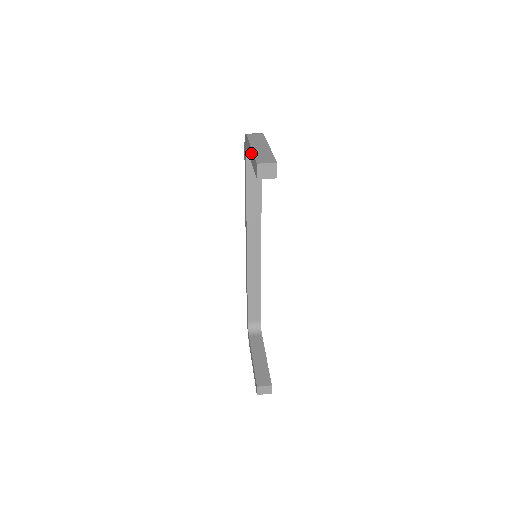
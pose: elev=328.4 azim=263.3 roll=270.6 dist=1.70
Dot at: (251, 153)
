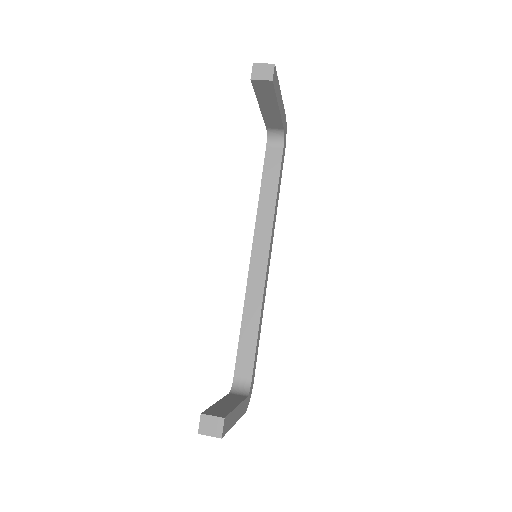
Dot at: occluded
